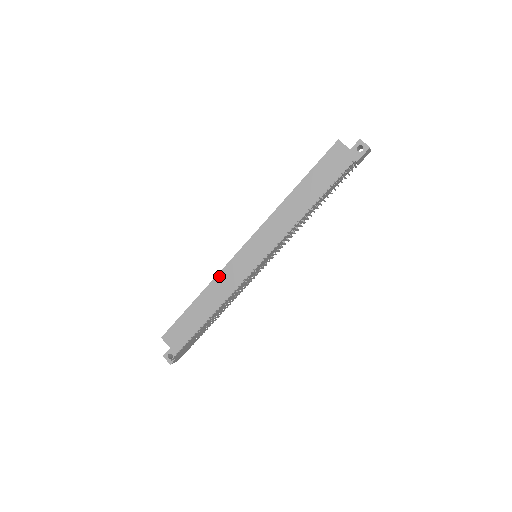
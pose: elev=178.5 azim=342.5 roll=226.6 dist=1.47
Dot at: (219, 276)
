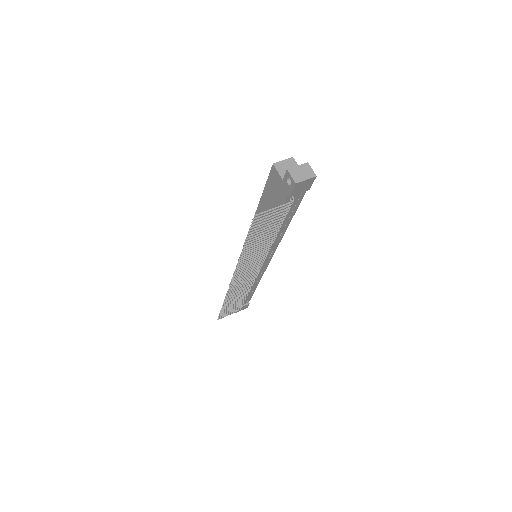
Dot at: occluded
